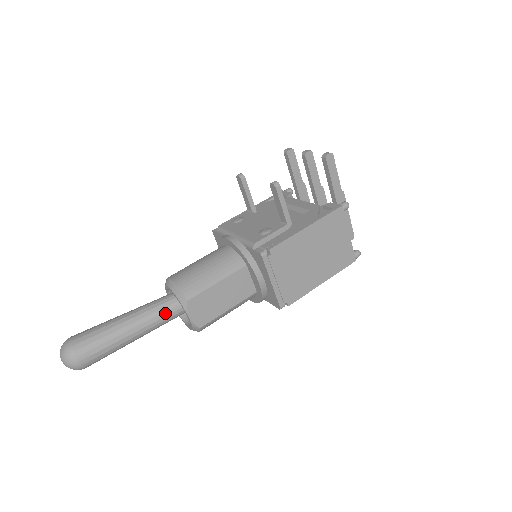
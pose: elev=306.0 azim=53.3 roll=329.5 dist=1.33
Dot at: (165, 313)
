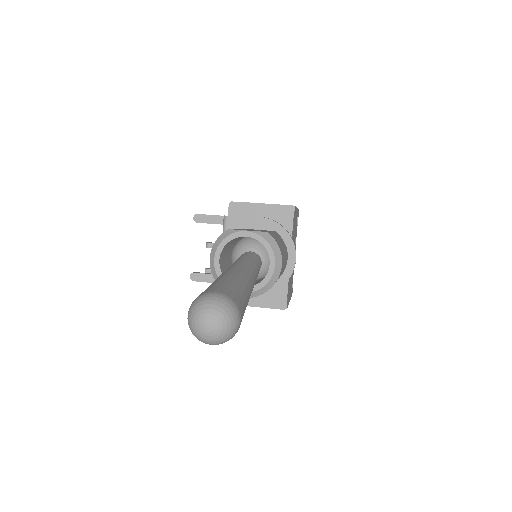
Dot at: (238, 263)
